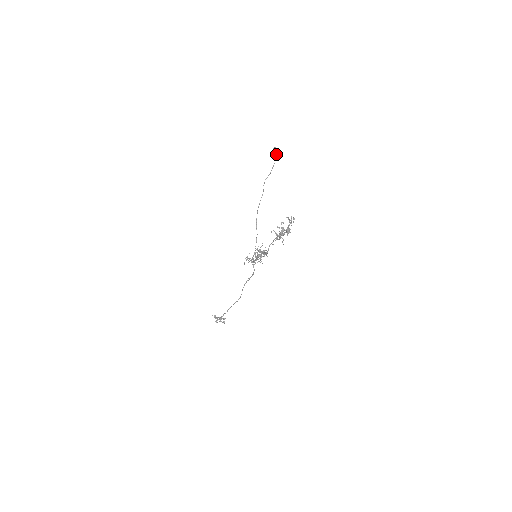
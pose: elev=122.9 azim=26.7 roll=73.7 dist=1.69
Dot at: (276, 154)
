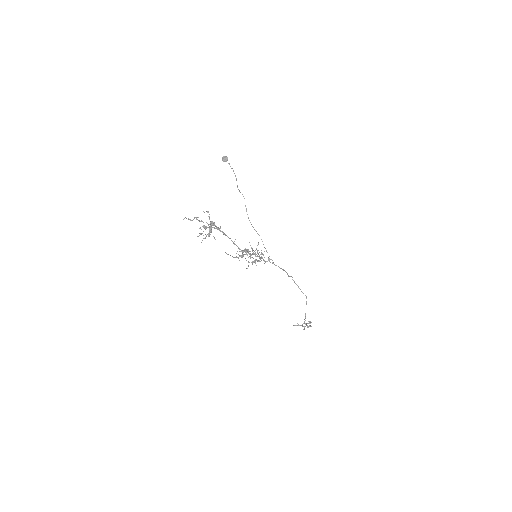
Dot at: (226, 161)
